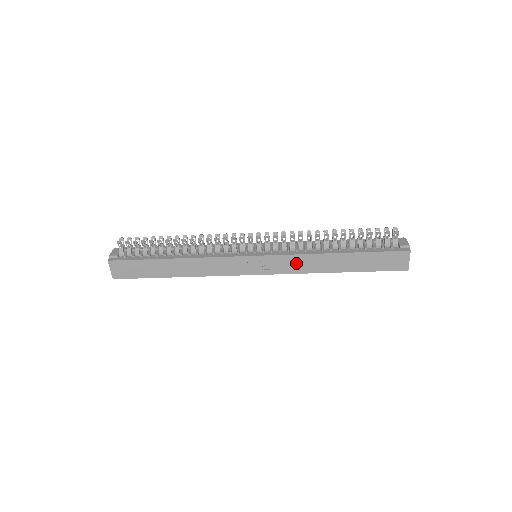
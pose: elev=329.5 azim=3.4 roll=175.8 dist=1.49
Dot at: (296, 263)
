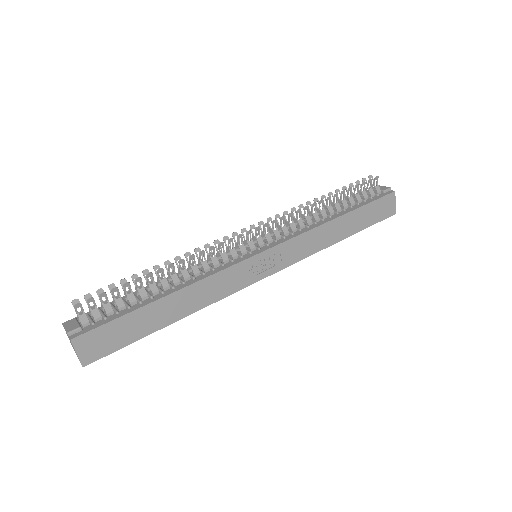
Dot at: (305, 244)
